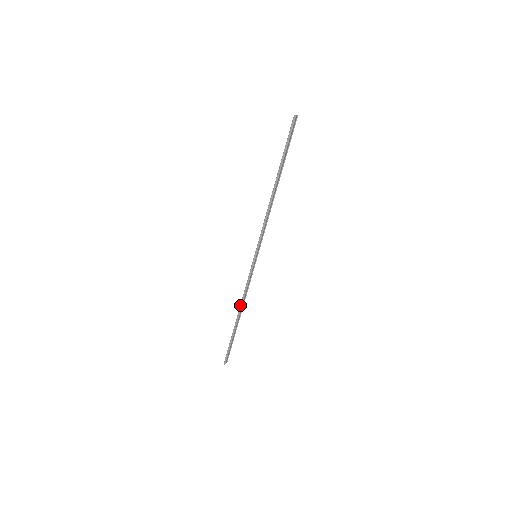
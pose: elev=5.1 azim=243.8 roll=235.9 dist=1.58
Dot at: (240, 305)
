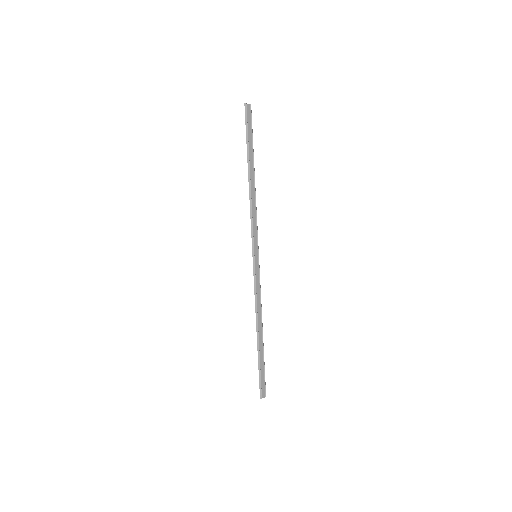
Dot at: occluded
